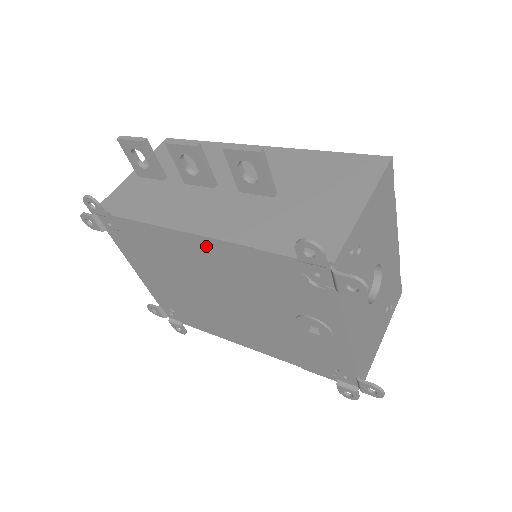
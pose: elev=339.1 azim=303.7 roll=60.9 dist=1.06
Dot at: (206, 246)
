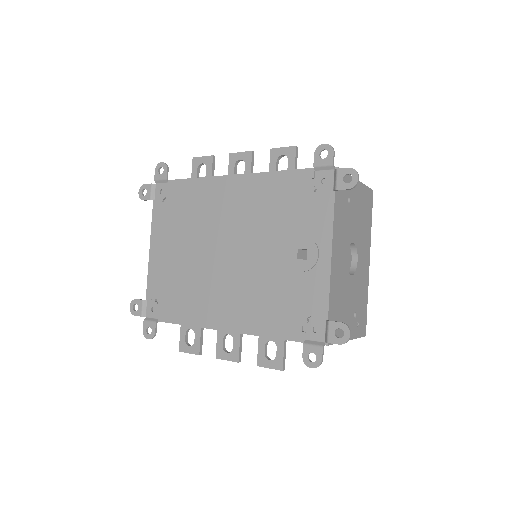
Dot at: (241, 185)
